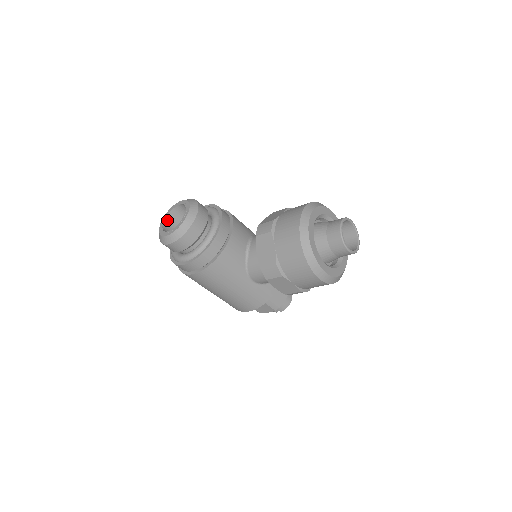
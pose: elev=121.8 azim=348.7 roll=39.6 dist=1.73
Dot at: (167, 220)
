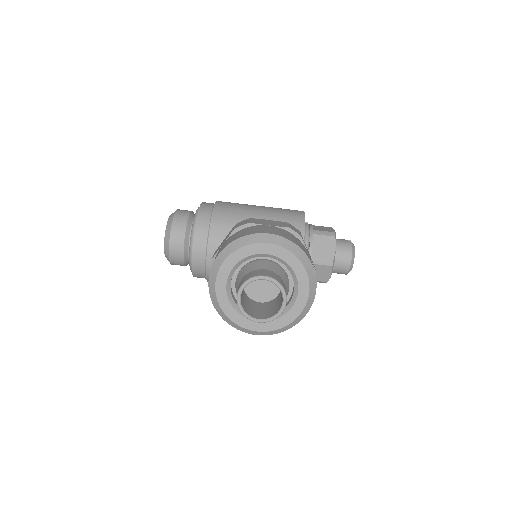
Dot at: occluded
